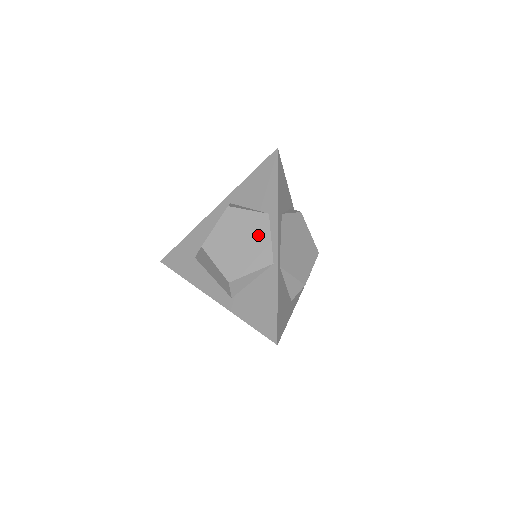
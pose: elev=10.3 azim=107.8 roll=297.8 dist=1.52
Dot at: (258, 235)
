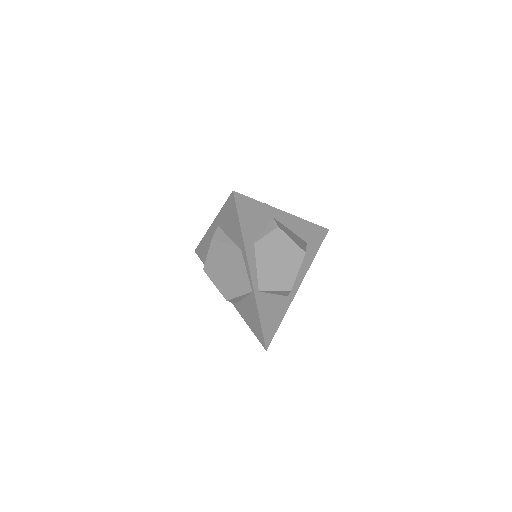
Dot at: (237, 267)
